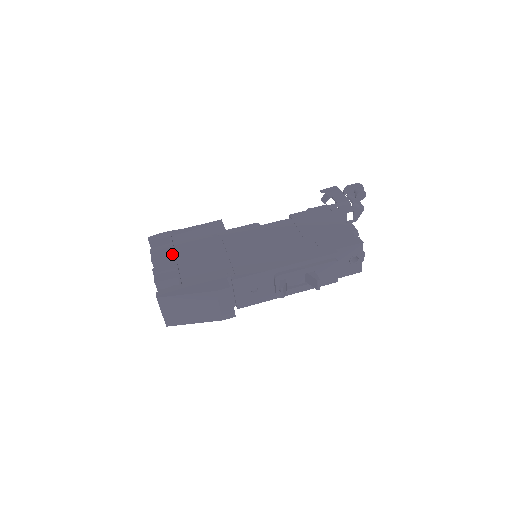
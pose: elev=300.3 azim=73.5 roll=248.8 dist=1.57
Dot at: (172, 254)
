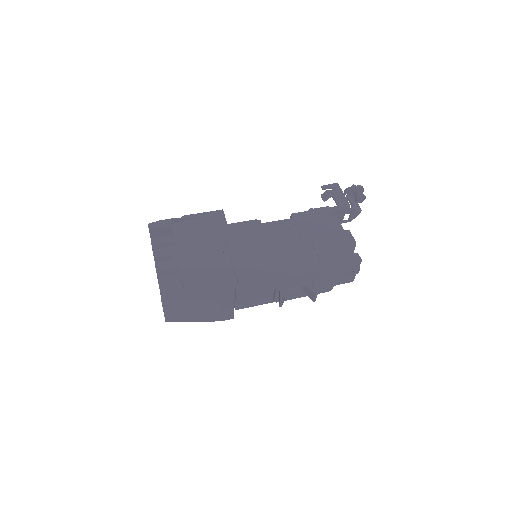
Dot at: (175, 249)
